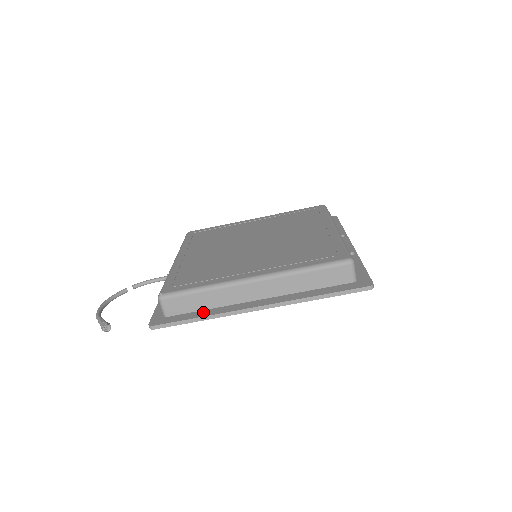
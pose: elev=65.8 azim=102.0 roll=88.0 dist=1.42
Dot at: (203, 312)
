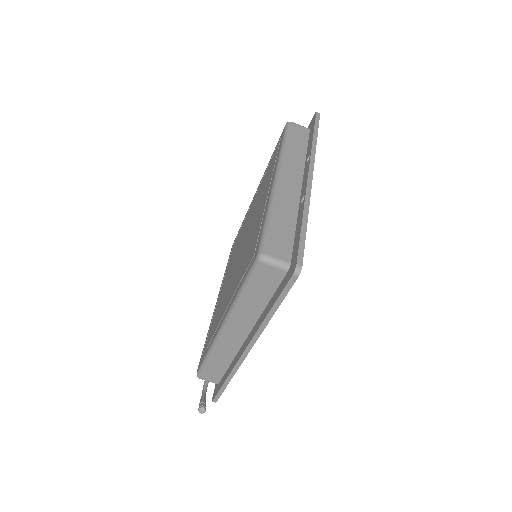
Dot at: (227, 371)
